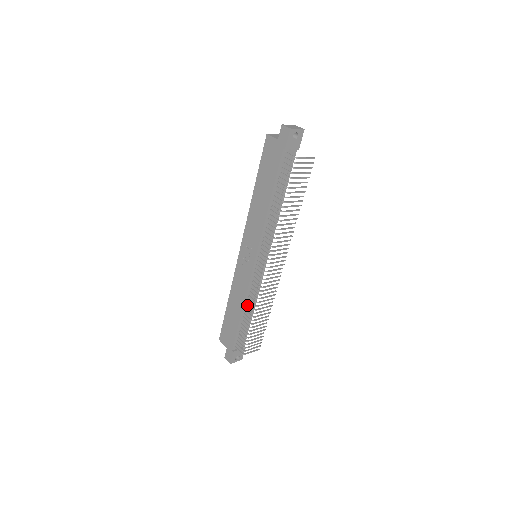
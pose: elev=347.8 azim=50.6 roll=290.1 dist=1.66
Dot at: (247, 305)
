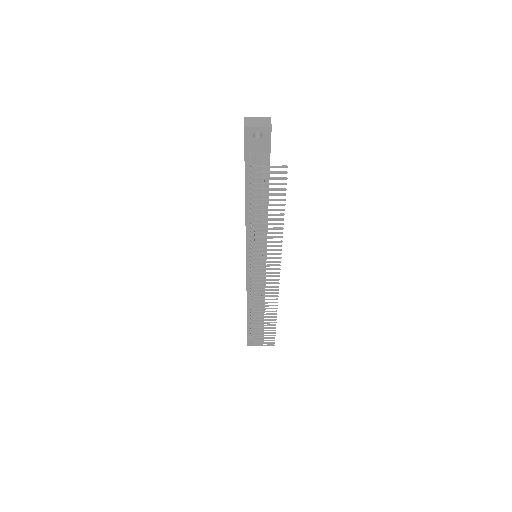
Dot at: occluded
